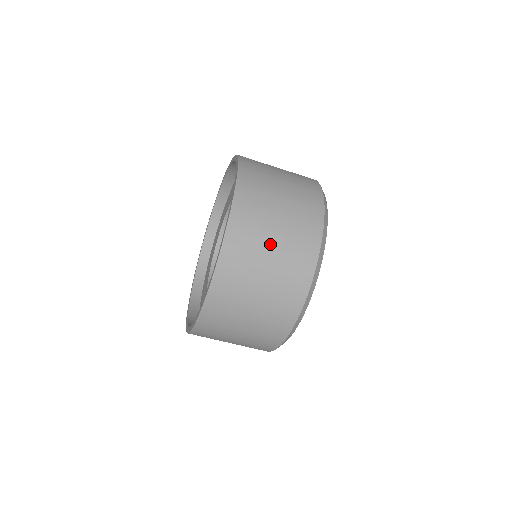
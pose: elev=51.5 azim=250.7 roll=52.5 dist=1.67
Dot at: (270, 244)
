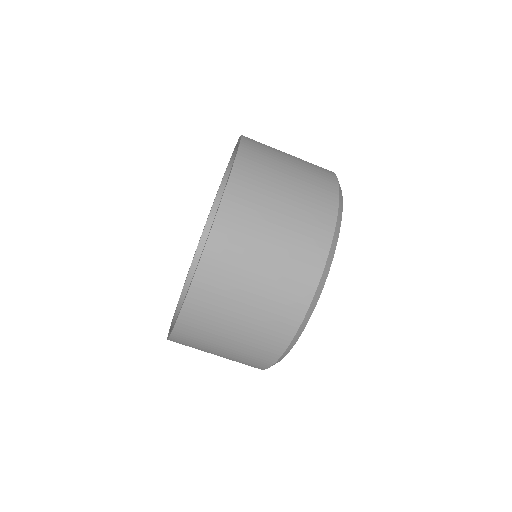
Dot at: (234, 324)
